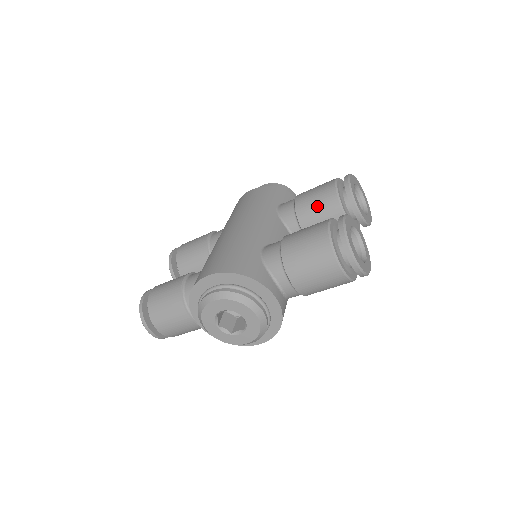
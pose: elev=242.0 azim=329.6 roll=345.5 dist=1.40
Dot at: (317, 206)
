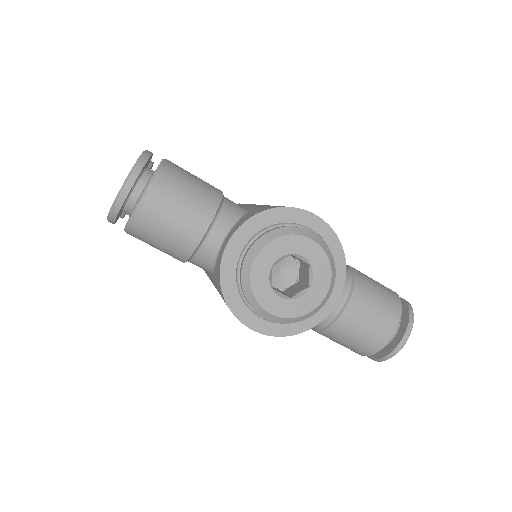
Dot at: occluded
